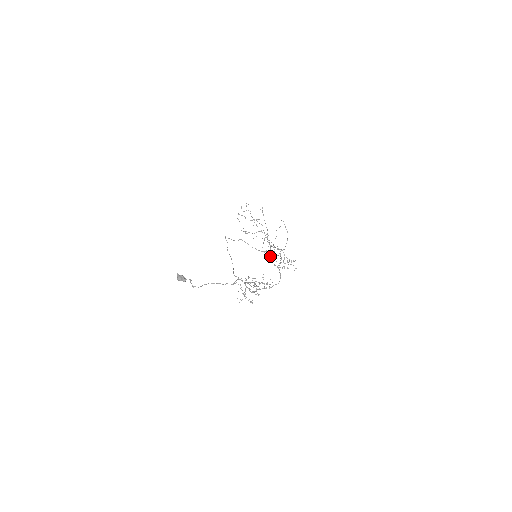
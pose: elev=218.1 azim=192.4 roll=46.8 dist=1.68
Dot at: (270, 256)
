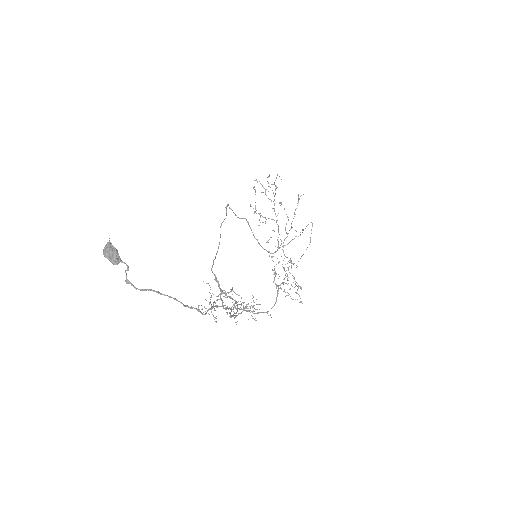
Dot at: occluded
